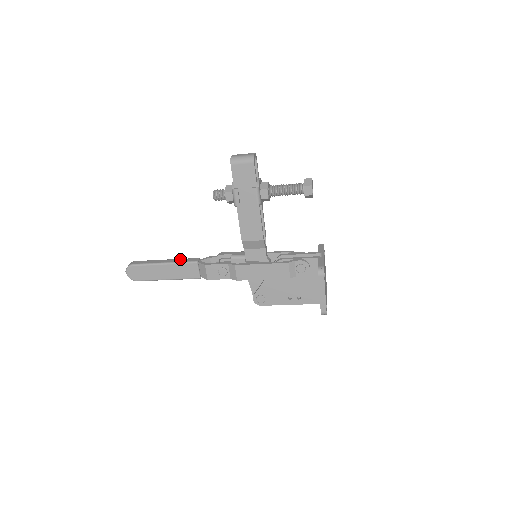
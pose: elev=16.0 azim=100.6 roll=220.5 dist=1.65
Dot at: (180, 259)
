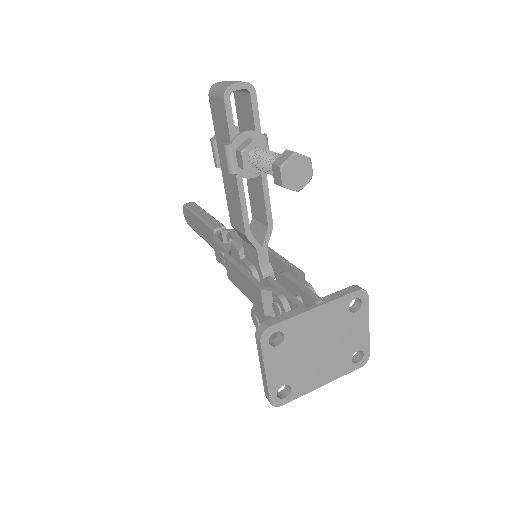
Dot at: (212, 218)
